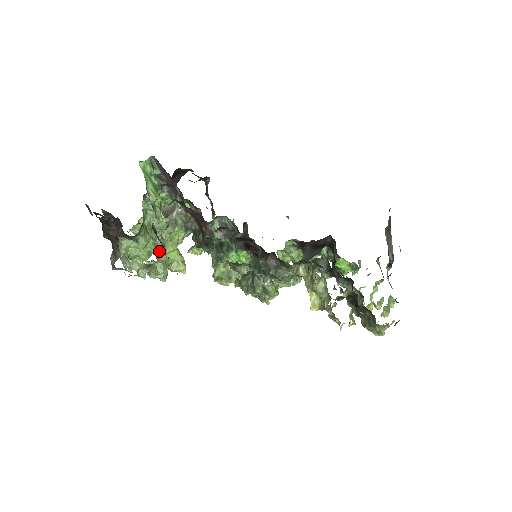
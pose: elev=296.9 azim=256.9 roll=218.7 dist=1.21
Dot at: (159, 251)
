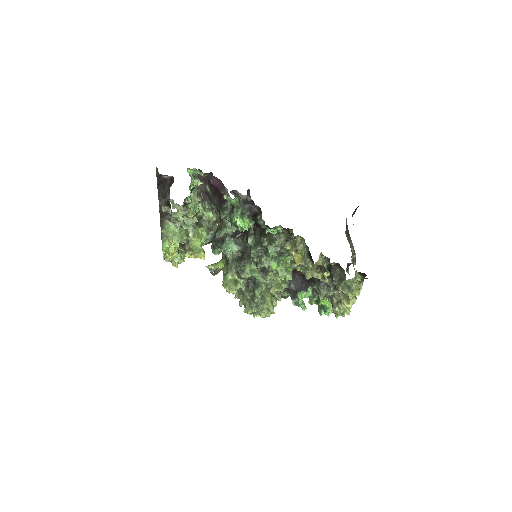
Dot at: (188, 238)
